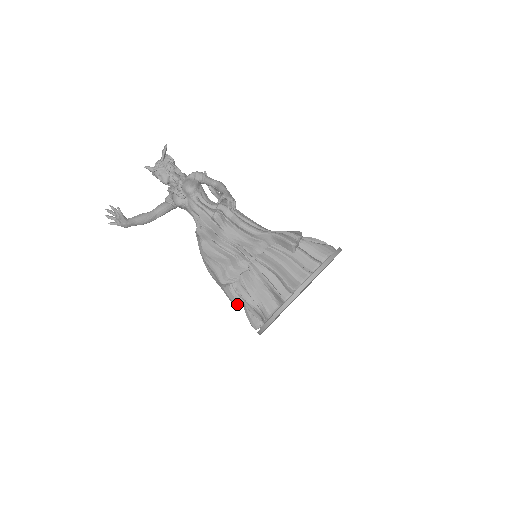
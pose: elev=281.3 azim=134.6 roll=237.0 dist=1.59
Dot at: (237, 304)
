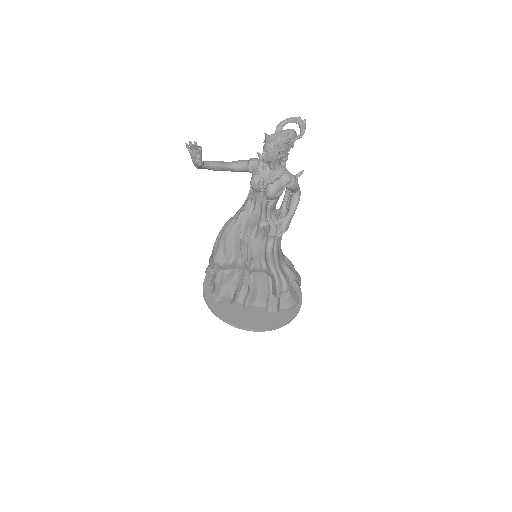
Dot at: (210, 266)
